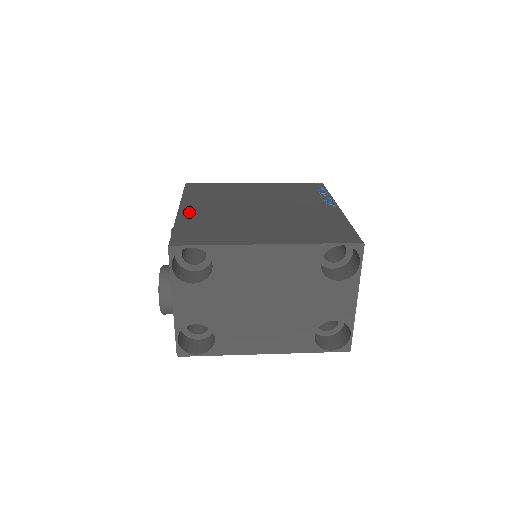
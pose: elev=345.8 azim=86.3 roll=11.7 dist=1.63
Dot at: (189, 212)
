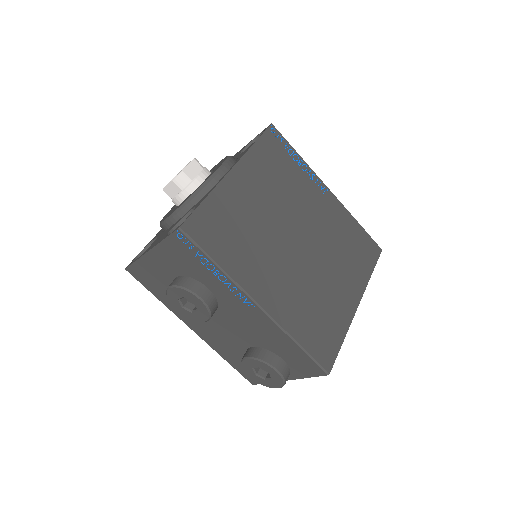
Dot at: (274, 304)
